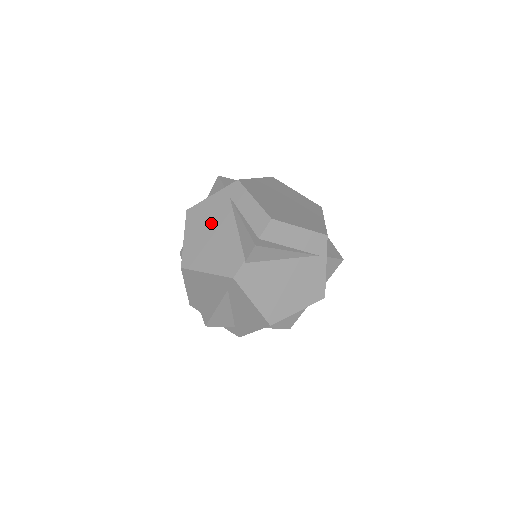
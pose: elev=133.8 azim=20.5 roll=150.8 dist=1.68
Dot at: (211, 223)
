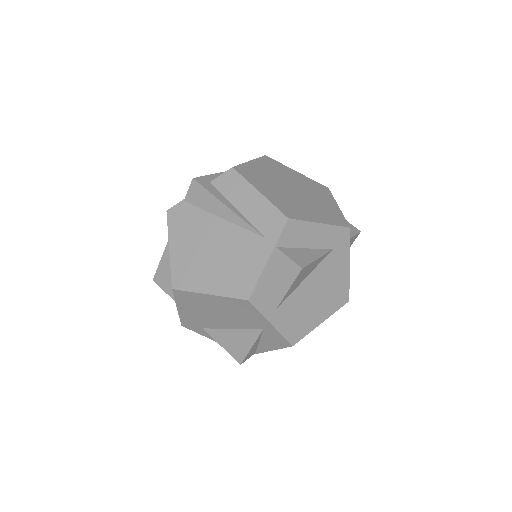
Dot at: occluded
